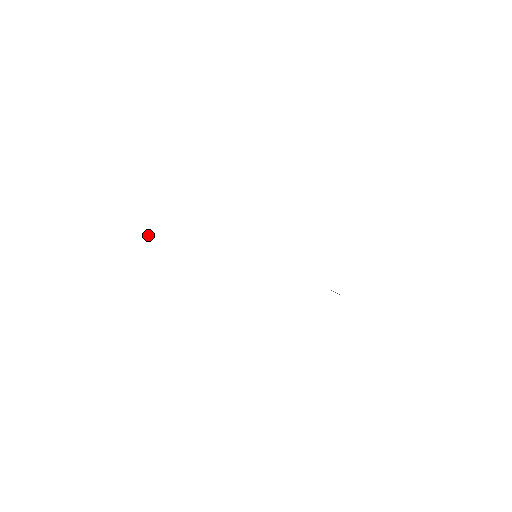
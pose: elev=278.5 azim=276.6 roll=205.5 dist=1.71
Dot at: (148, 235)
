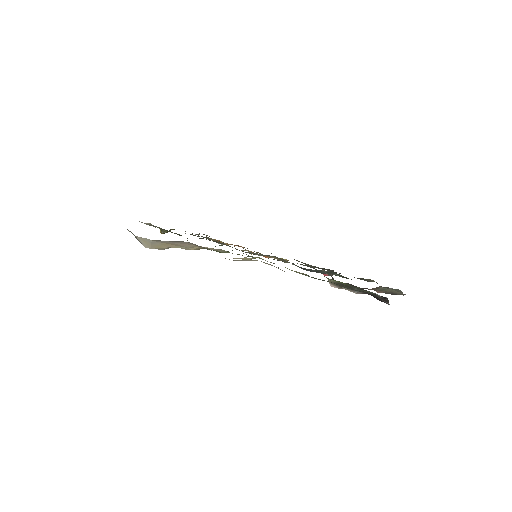
Dot at: (160, 232)
